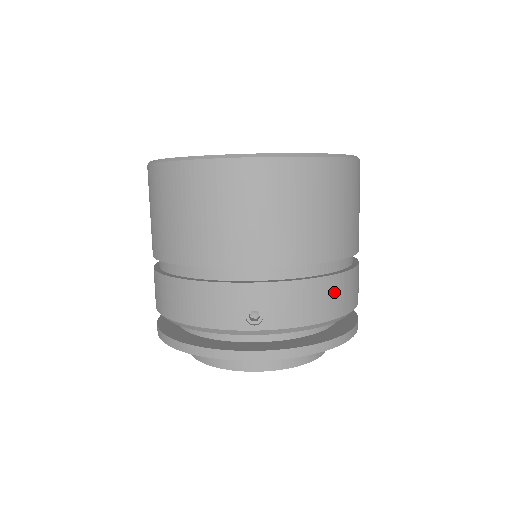
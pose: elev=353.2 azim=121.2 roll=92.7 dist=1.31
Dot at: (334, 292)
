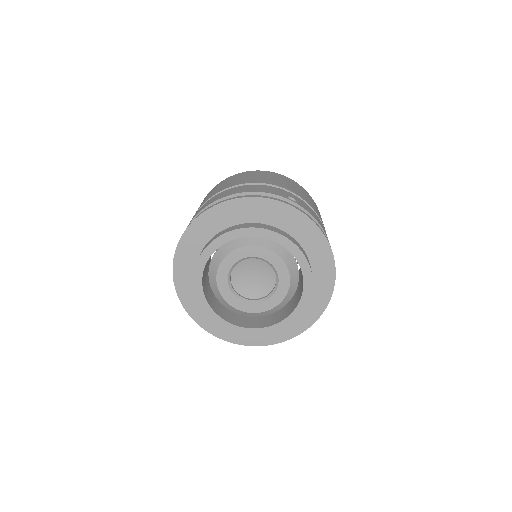
Dot at: occluded
